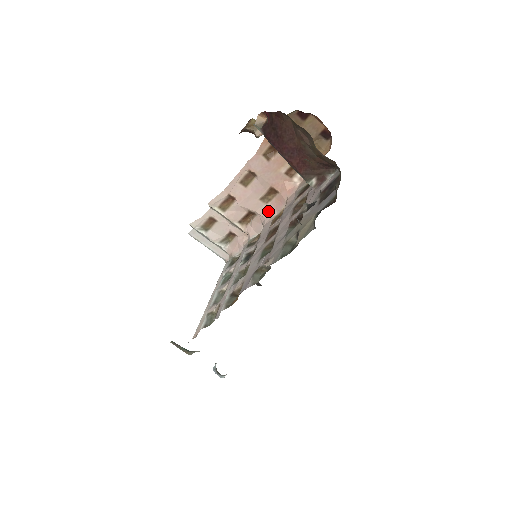
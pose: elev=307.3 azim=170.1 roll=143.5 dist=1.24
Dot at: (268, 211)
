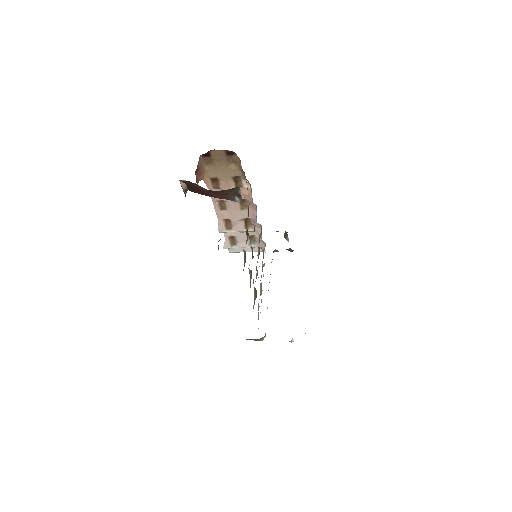
Dot at: (252, 213)
